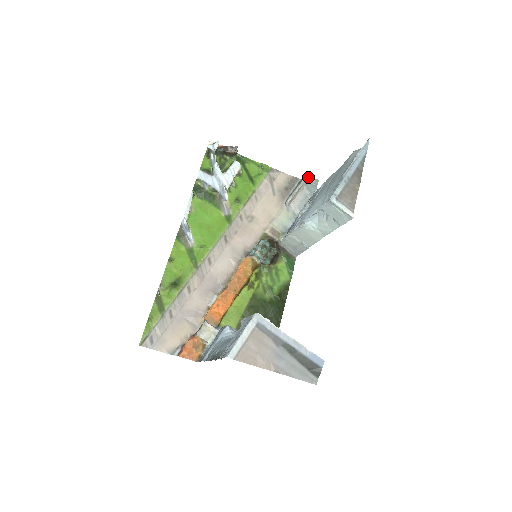
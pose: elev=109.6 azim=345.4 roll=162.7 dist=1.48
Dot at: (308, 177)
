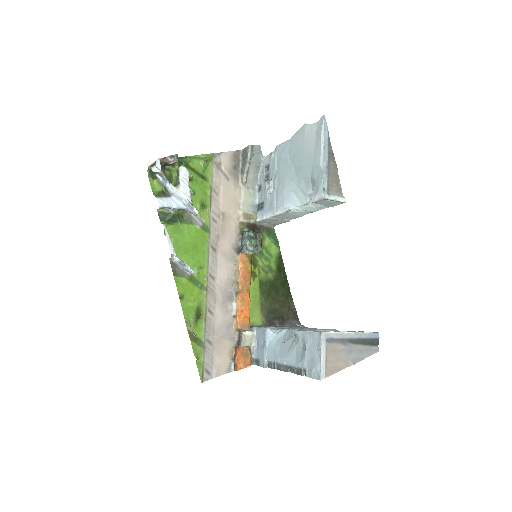
Dot at: (251, 148)
